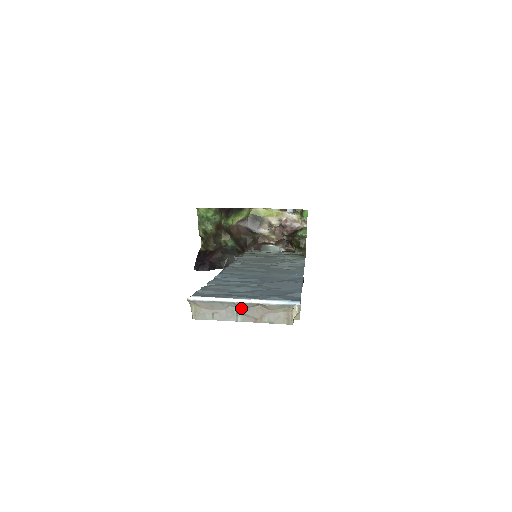
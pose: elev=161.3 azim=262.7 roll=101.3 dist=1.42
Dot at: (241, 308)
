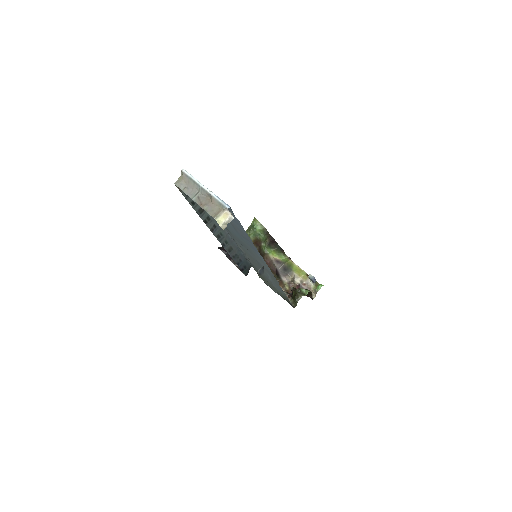
Dot at: (200, 193)
